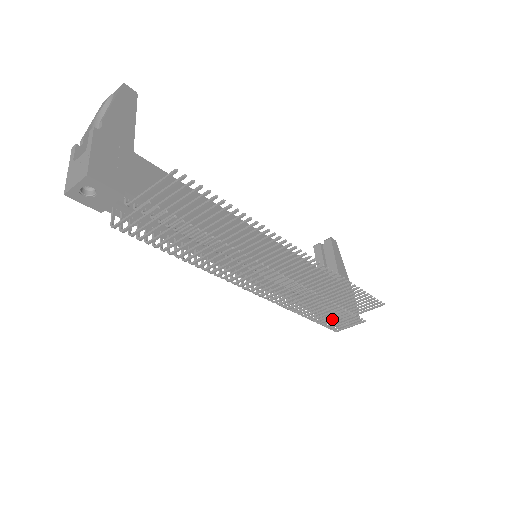
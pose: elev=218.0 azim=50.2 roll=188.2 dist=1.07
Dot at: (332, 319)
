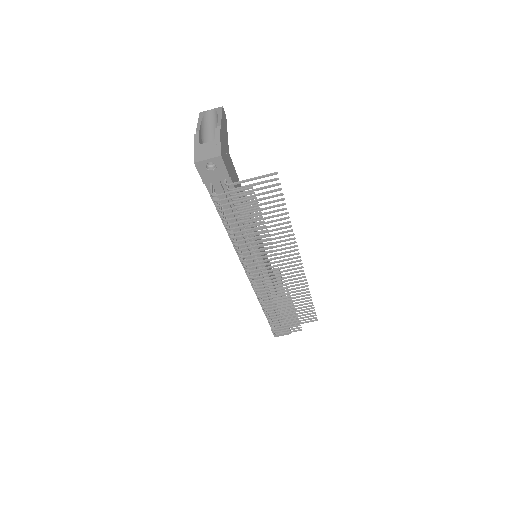
Dot at: occluded
